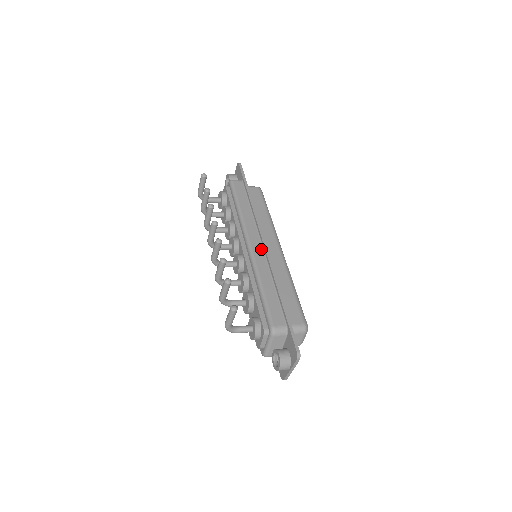
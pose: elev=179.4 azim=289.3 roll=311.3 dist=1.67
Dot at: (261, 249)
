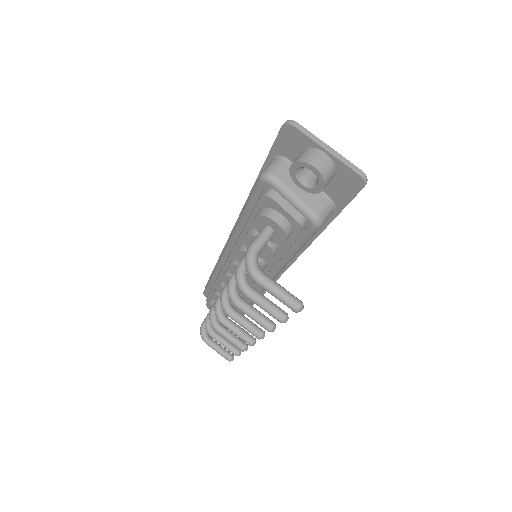
Dot at: occluded
